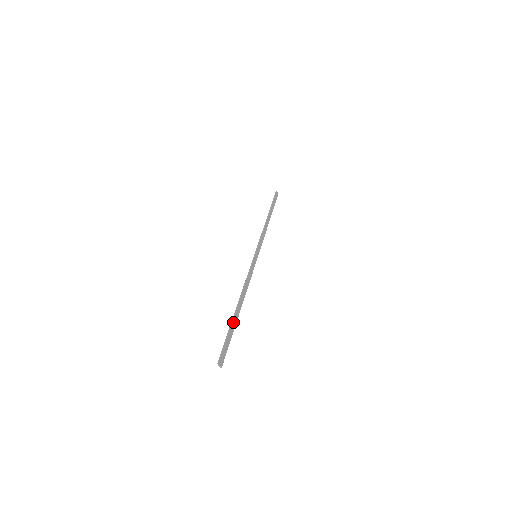
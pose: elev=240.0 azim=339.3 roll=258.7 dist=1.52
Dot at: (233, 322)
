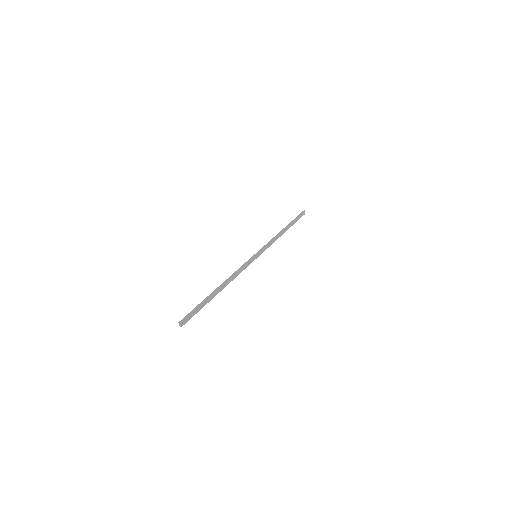
Dot at: (207, 298)
